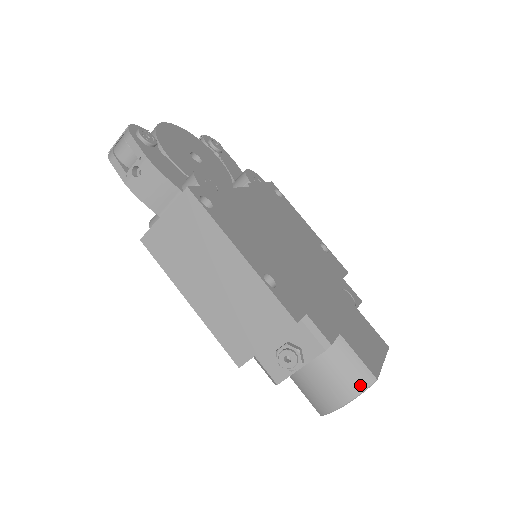
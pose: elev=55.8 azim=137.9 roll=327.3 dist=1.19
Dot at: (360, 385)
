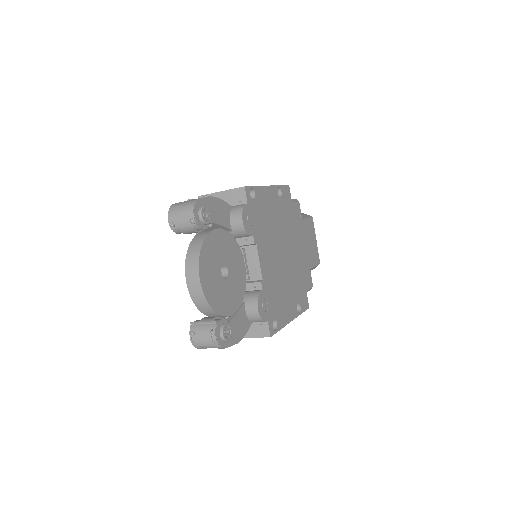
Dot at: occluded
